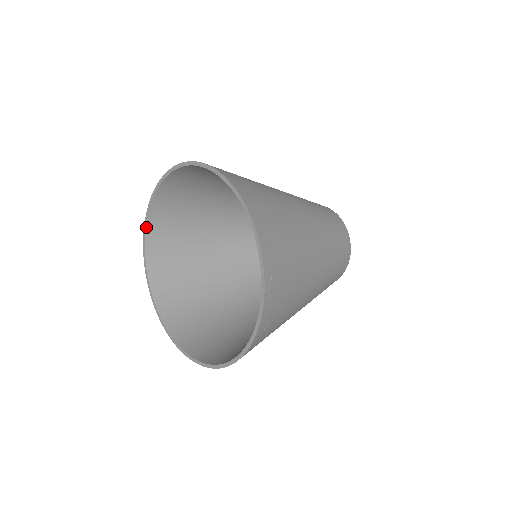
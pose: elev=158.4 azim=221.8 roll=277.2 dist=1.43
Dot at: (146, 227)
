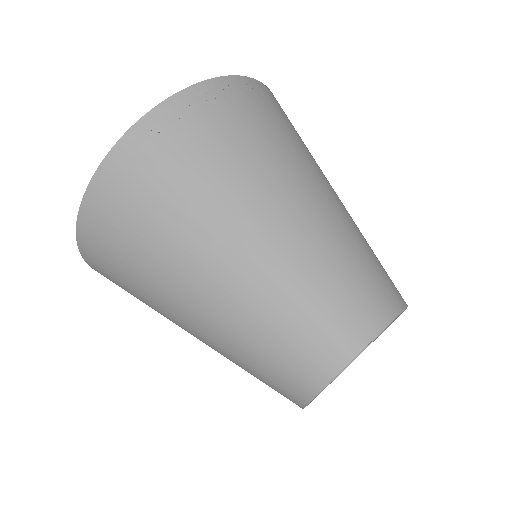
Dot at: occluded
